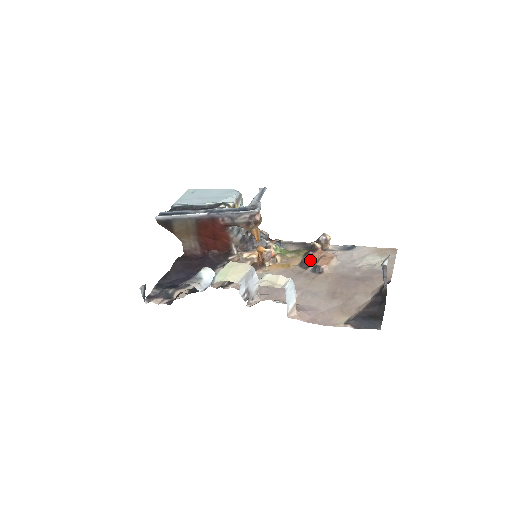
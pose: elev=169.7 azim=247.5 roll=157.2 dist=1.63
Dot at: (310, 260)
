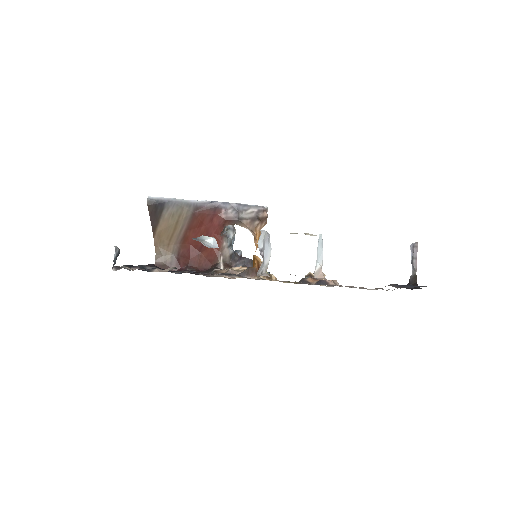
Dot at: (310, 279)
